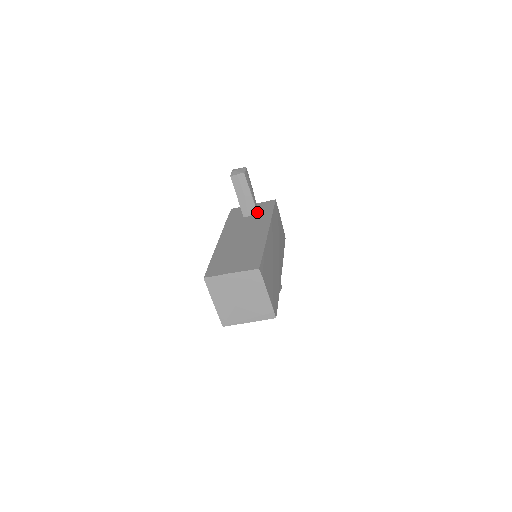
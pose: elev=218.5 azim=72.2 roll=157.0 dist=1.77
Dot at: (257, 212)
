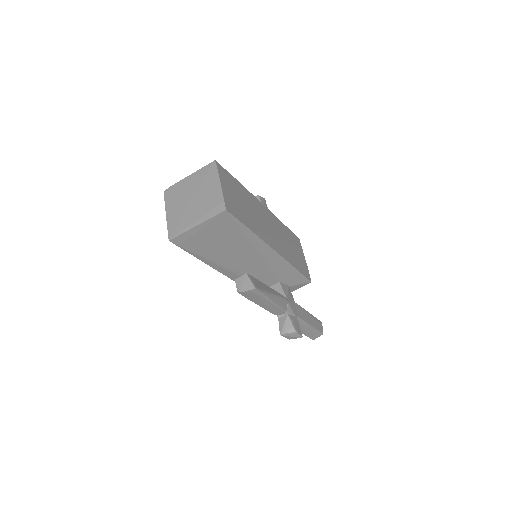
Dot at: occluded
